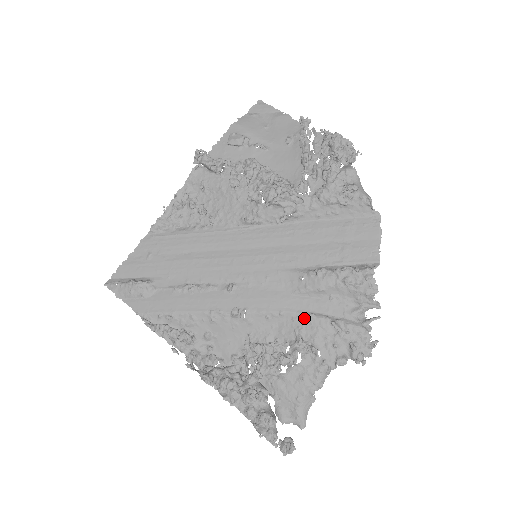
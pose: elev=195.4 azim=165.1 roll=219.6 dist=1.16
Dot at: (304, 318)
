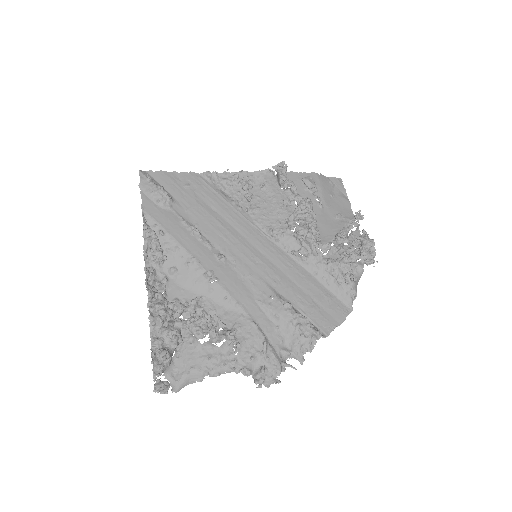
Dot at: (249, 322)
